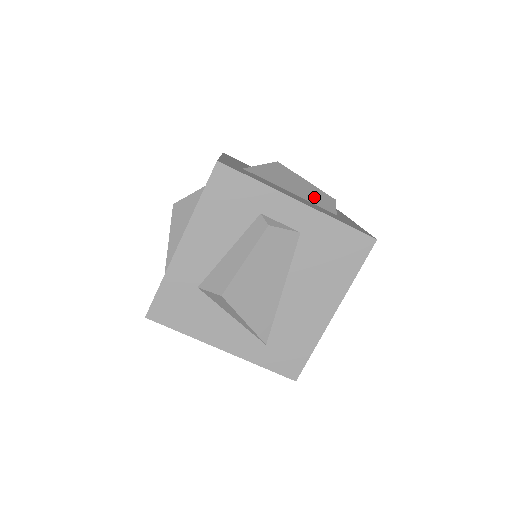
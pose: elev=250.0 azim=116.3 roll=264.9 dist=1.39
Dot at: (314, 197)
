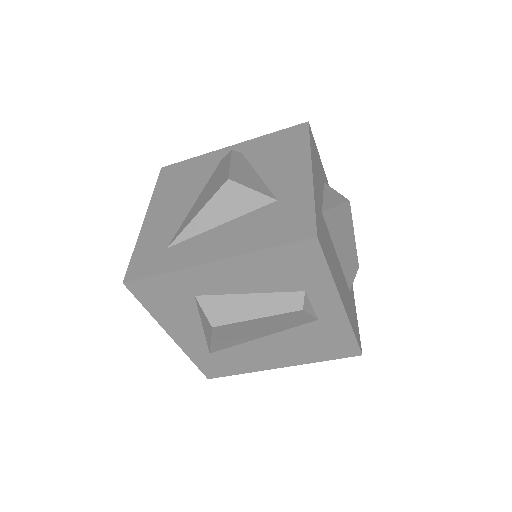
Dot at: (348, 263)
